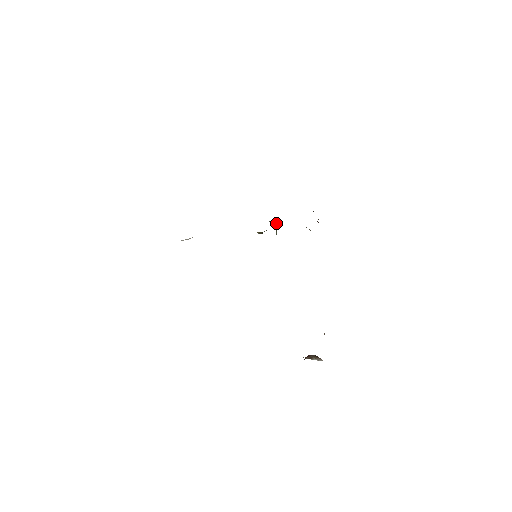
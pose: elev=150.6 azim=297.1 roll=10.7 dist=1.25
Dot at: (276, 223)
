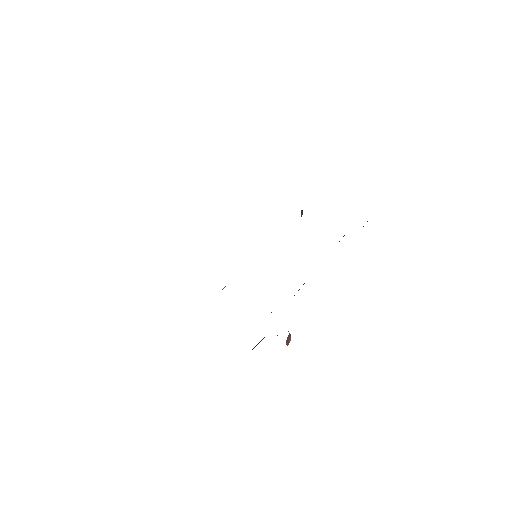
Dot at: occluded
